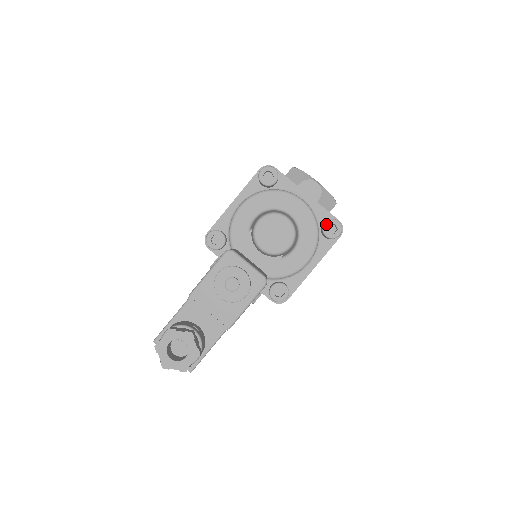
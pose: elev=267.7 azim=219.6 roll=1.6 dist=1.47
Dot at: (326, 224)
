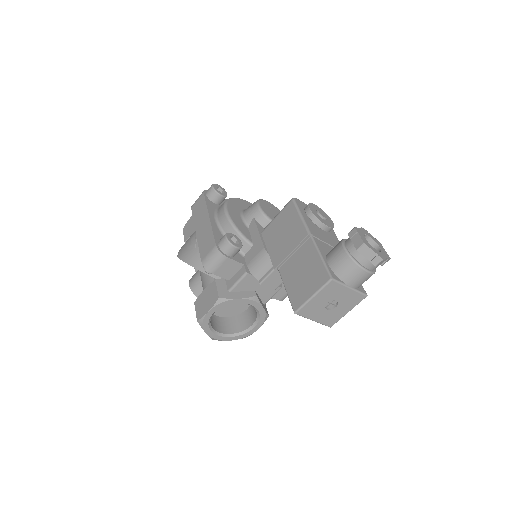
Dot at: occluded
